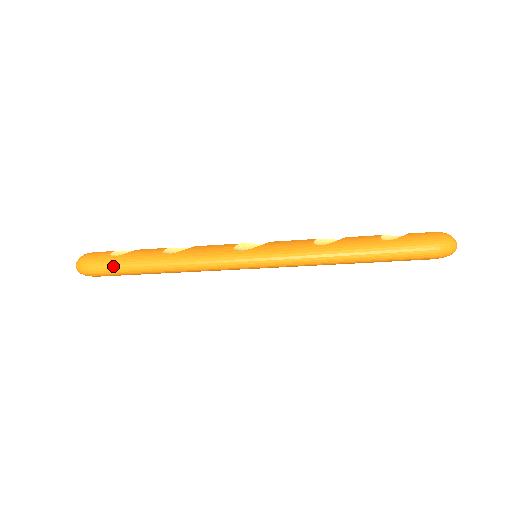
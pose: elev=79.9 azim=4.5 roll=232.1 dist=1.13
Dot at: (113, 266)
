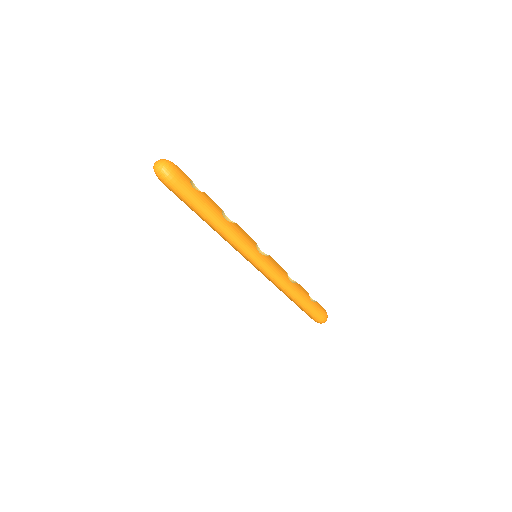
Dot at: (190, 195)
